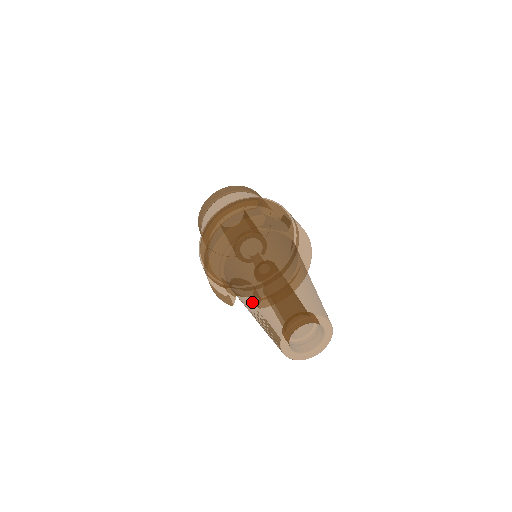
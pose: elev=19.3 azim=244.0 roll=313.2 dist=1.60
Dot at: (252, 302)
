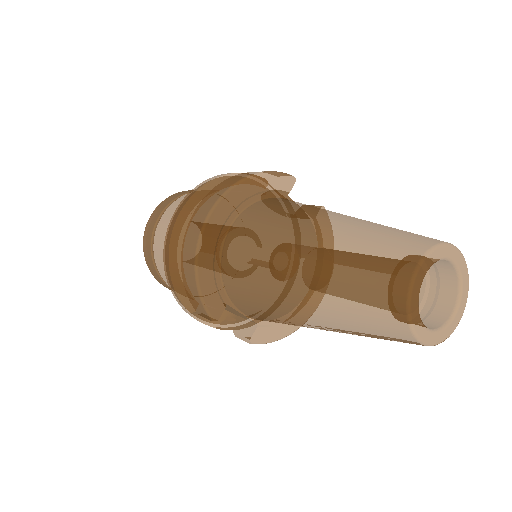
Dot at: (311, 253)
